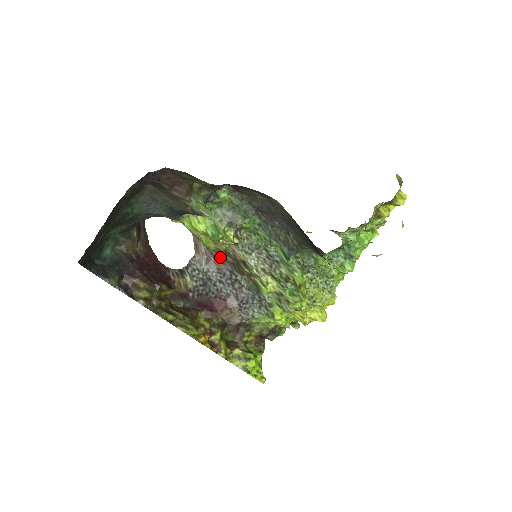
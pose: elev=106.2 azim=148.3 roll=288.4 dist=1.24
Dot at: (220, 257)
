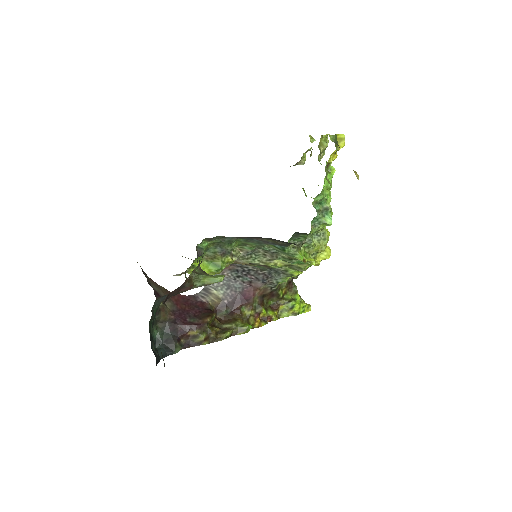
Dot at: occluded
